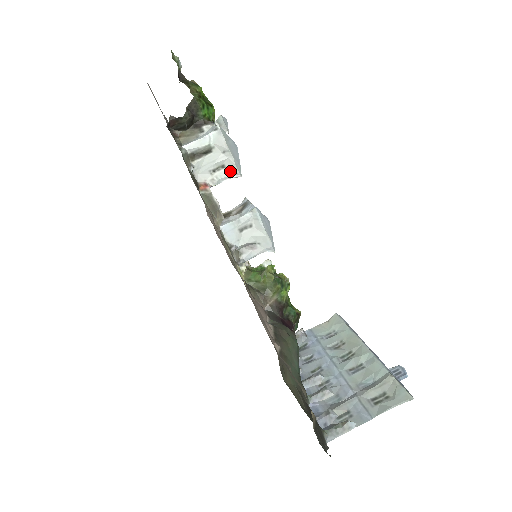
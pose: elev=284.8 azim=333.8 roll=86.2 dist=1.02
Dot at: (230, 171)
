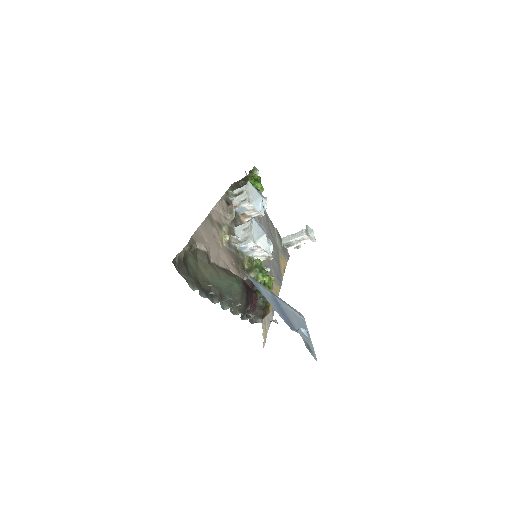
Dot at: (248, 201)
